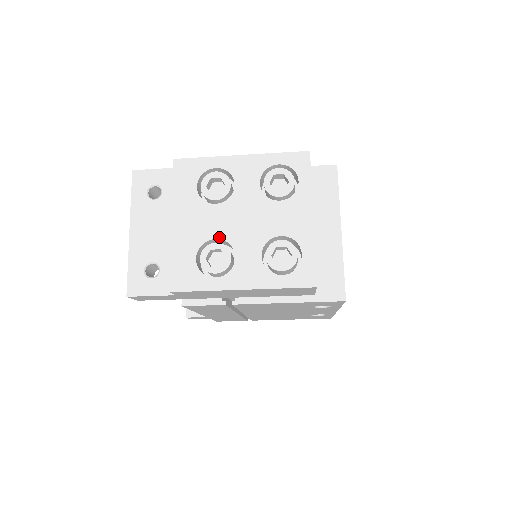
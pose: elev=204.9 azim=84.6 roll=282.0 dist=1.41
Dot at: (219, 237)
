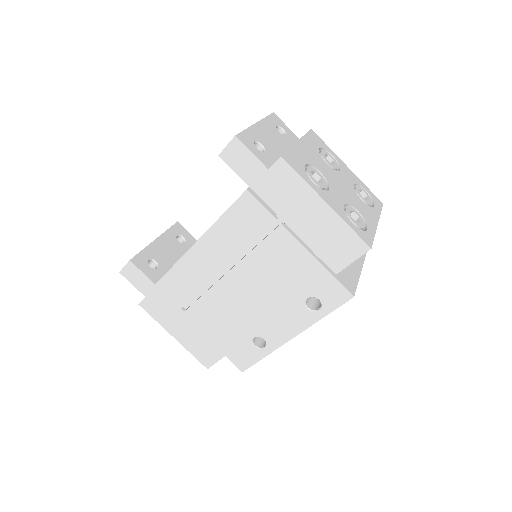
Dot at: (323, 174)
